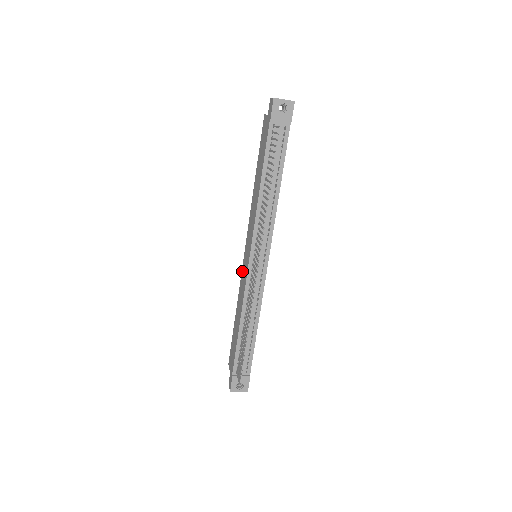
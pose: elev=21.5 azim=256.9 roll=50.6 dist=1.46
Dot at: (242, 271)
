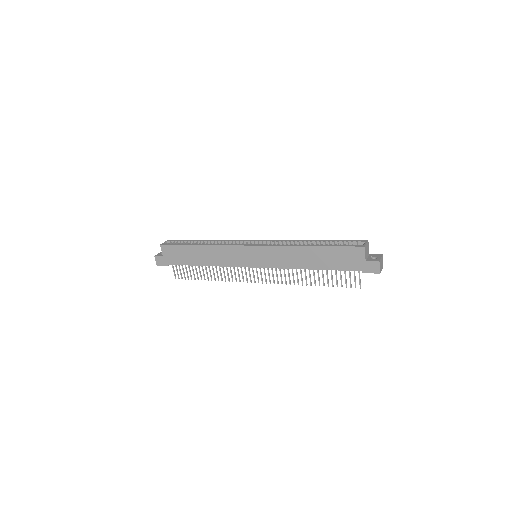
Dot at: (235, 249)
